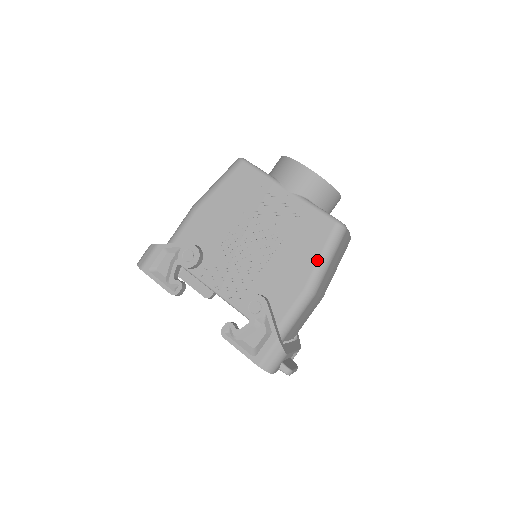
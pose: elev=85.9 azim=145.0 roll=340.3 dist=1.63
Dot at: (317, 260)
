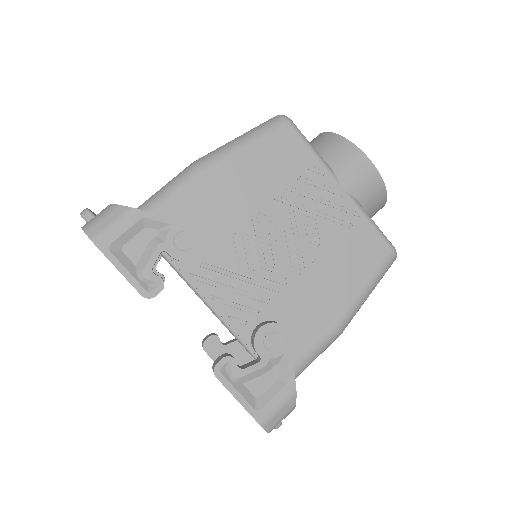
Dot at: (360, 292)
